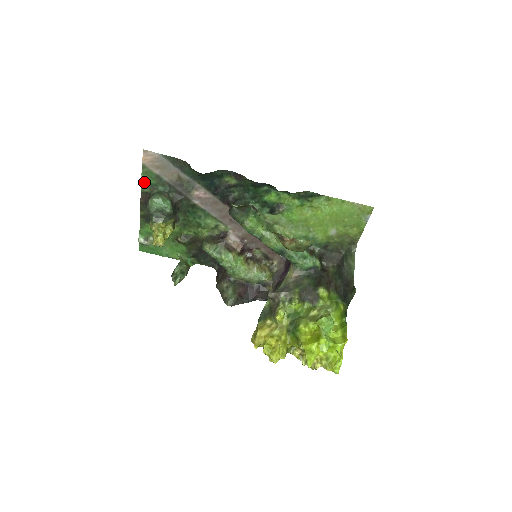
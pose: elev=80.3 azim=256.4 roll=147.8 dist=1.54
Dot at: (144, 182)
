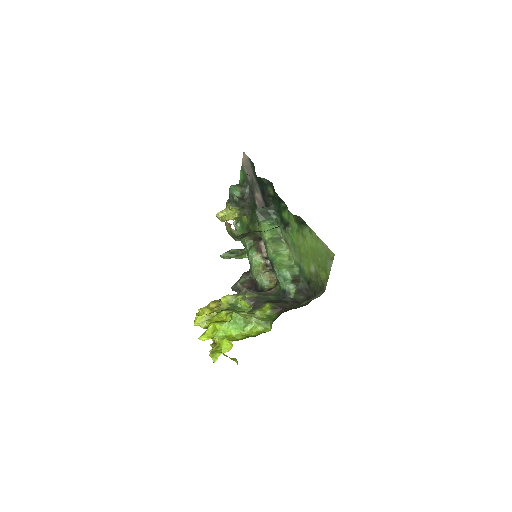
Dot at: (241, 177)
